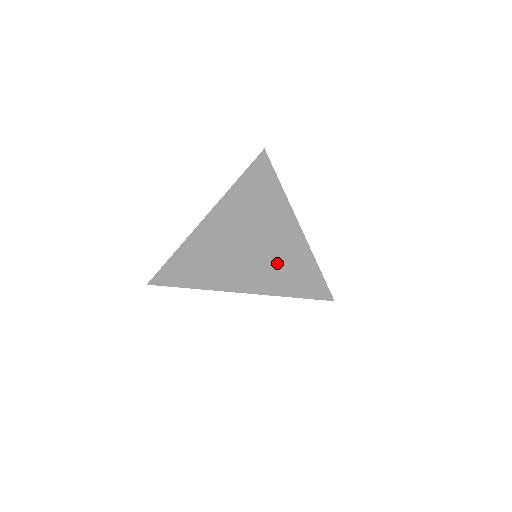
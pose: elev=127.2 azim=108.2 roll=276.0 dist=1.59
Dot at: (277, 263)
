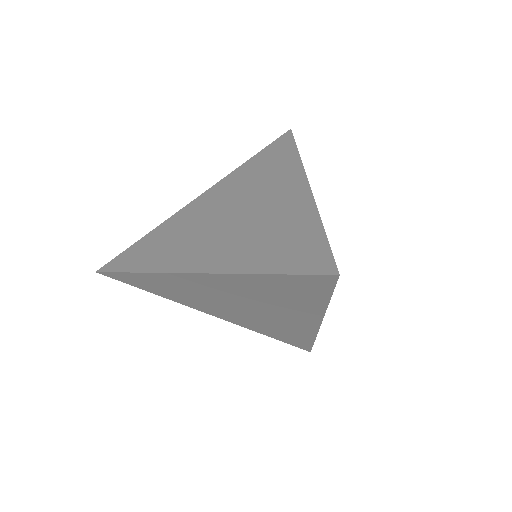
Dot at: (272, 328)
